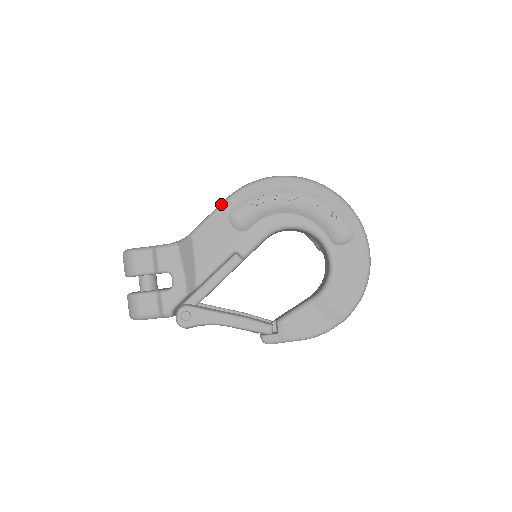
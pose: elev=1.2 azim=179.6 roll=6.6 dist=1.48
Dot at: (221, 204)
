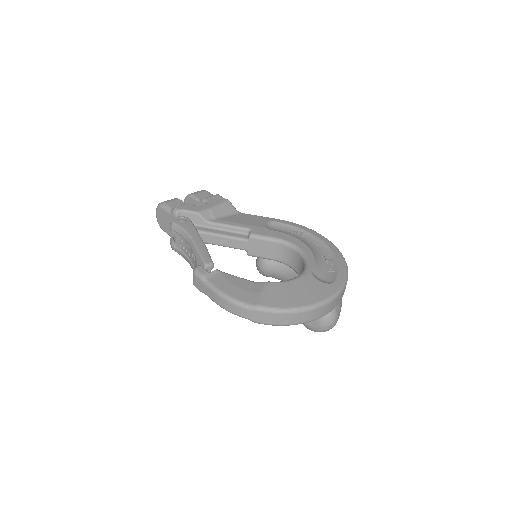
Dot at: (274, 218)
